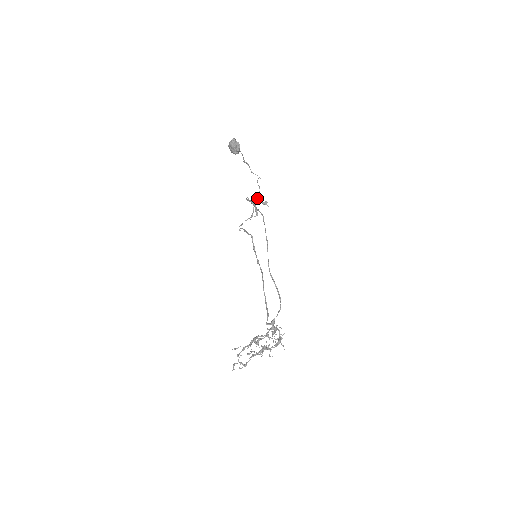
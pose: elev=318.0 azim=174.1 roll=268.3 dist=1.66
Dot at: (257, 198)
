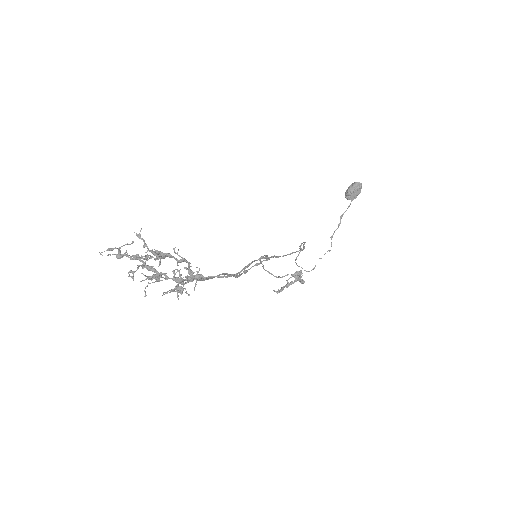
Dot at: (301, 272)
